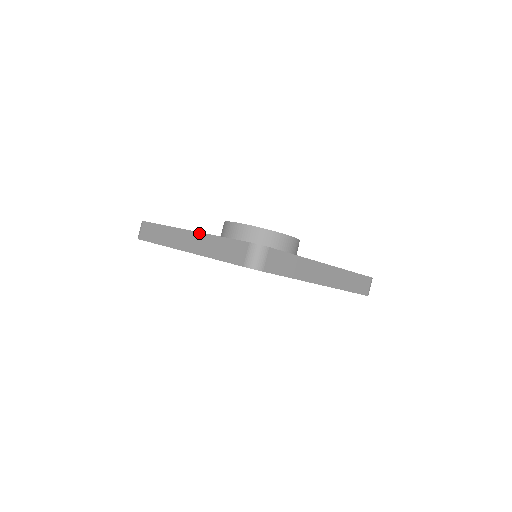
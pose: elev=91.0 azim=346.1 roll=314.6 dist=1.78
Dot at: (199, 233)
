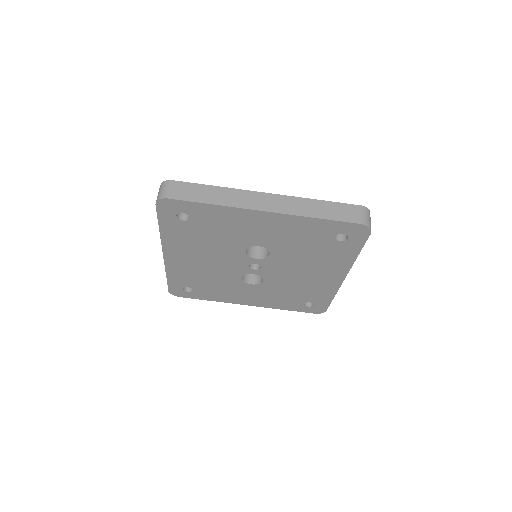
Dot at: (286, 196)
